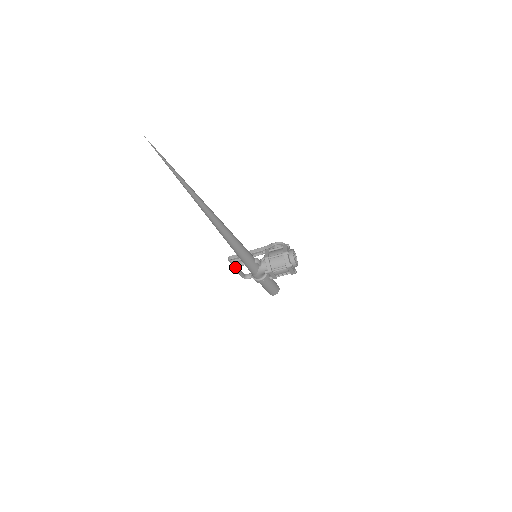
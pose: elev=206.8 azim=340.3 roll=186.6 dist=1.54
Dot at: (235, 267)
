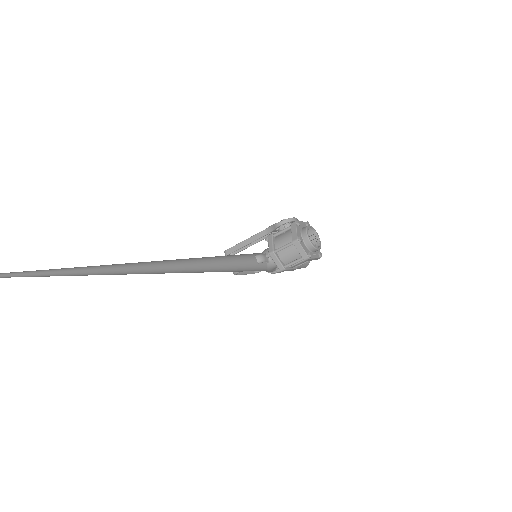
Dot at: (234, 274)
